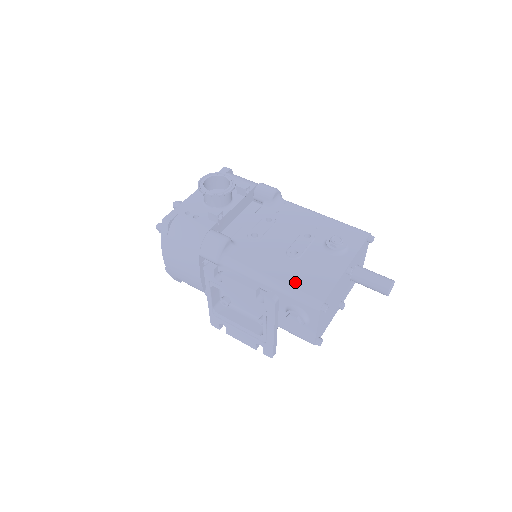
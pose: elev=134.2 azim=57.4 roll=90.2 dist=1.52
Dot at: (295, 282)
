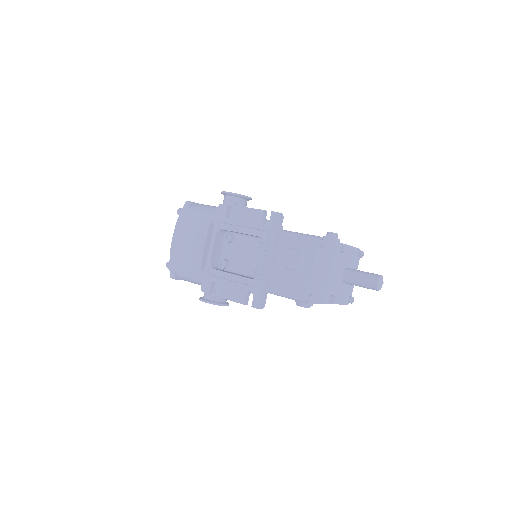
Dot at: occluded
